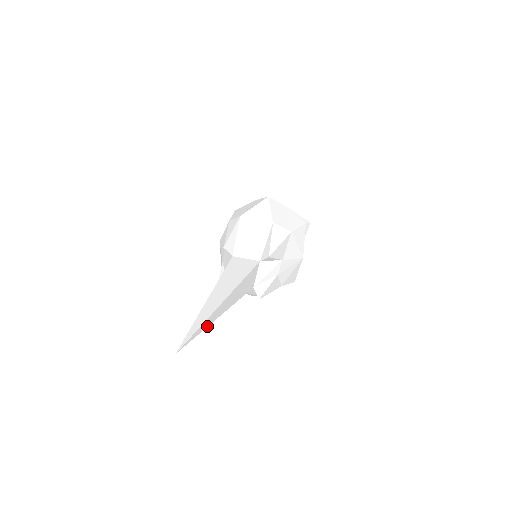
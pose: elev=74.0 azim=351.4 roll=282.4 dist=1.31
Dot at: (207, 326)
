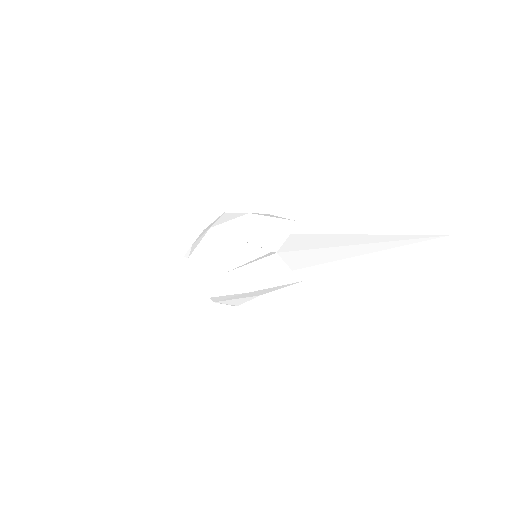
Dot at: (388, 248)
